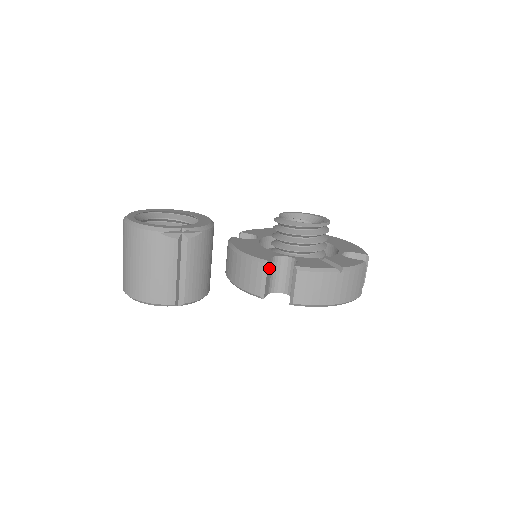
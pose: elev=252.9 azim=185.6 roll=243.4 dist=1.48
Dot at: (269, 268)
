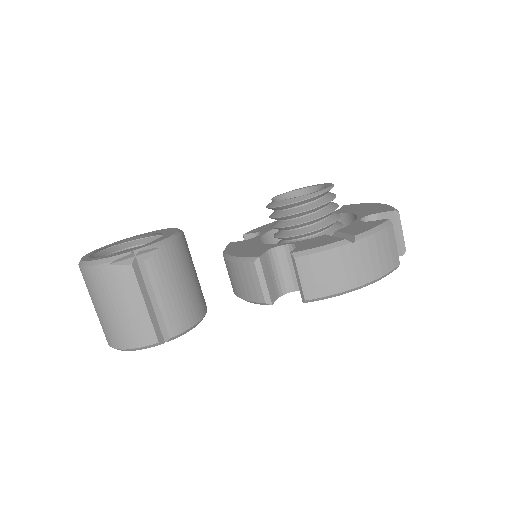
Dot at: (266, 265)
